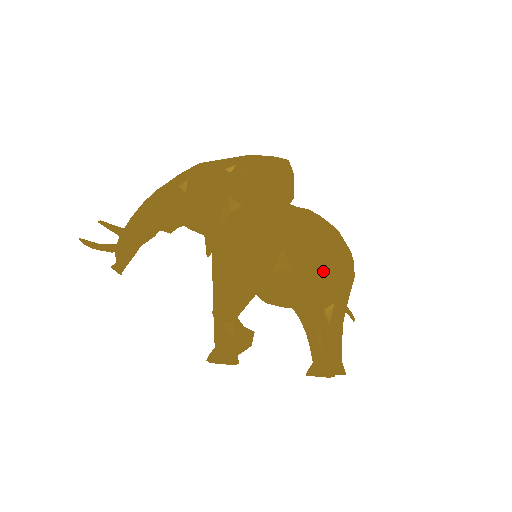
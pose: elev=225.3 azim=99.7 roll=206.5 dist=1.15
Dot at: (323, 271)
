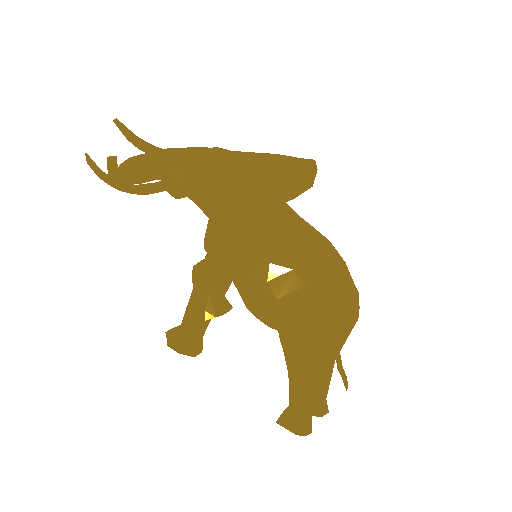
Dot at: (325, 287)
